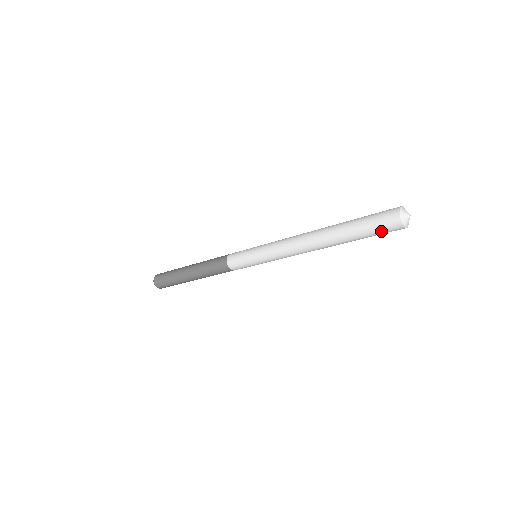
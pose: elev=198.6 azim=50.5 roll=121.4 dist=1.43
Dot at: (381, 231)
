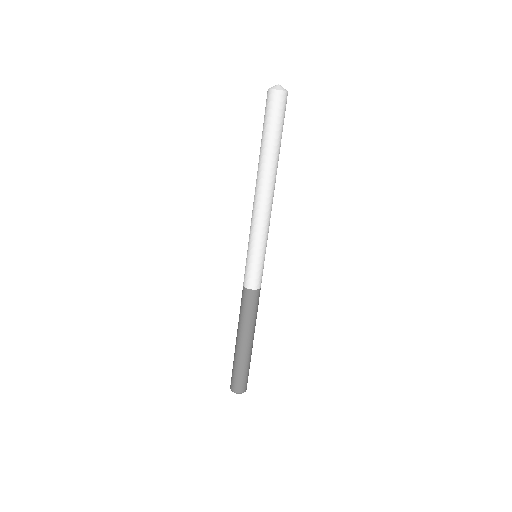
Dot at: (274, 113)
